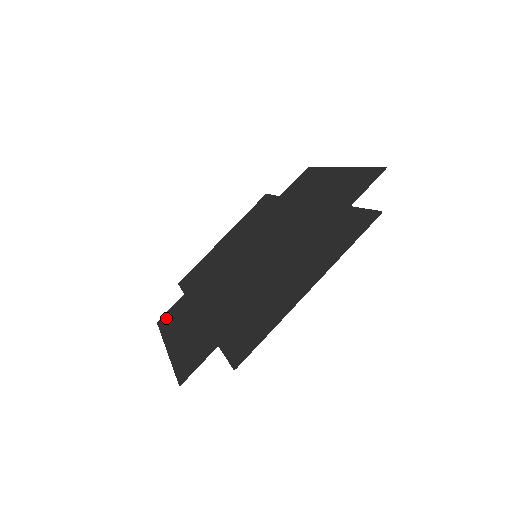
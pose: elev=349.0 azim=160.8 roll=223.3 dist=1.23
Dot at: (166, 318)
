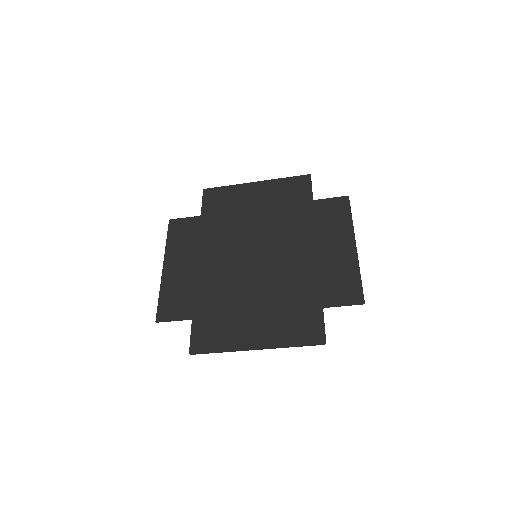
Dot at: (202, 343)
